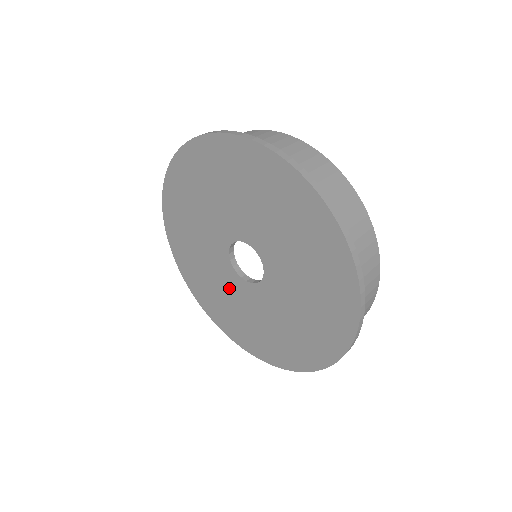
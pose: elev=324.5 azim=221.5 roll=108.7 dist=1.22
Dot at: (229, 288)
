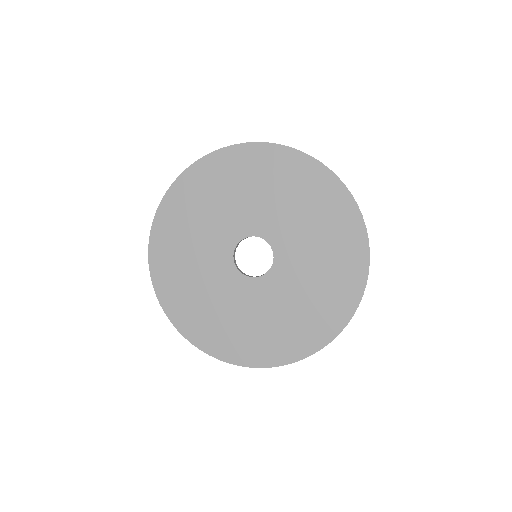
Dot at: (220, 286)
